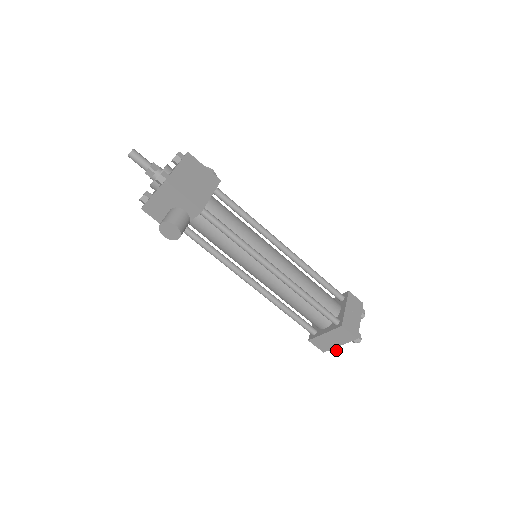
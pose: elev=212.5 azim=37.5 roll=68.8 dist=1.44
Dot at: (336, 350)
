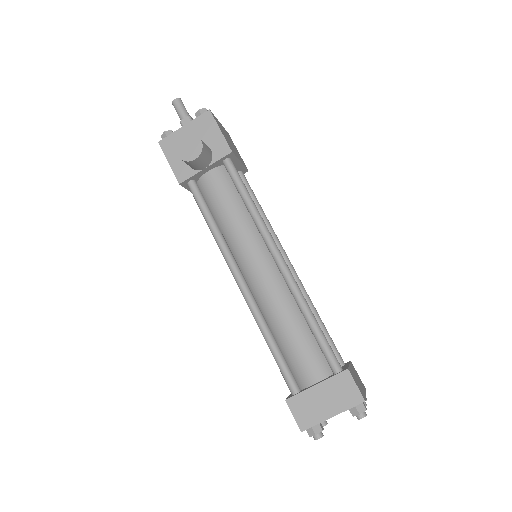
Dot at: (320, 435)
